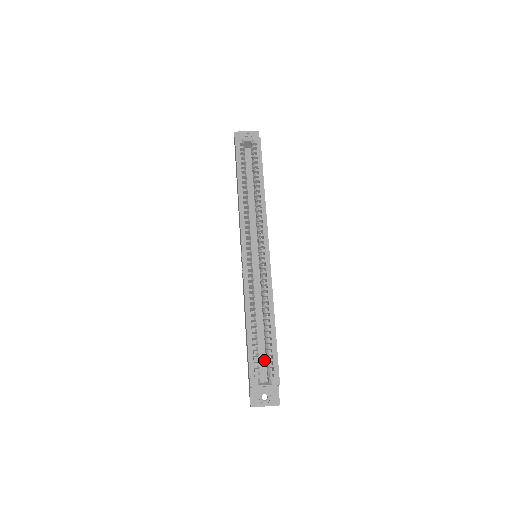
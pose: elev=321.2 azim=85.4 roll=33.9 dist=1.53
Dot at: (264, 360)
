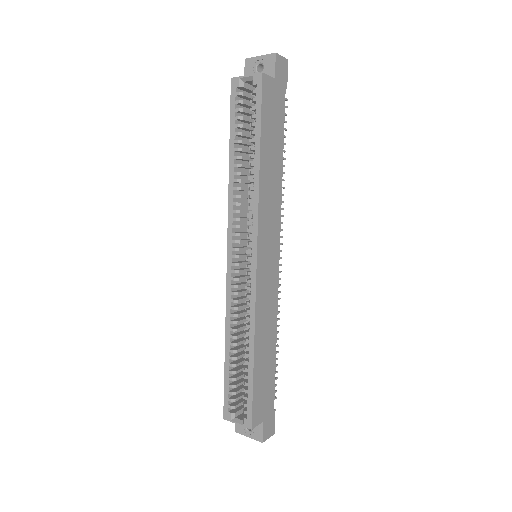
Dot at: occluded
